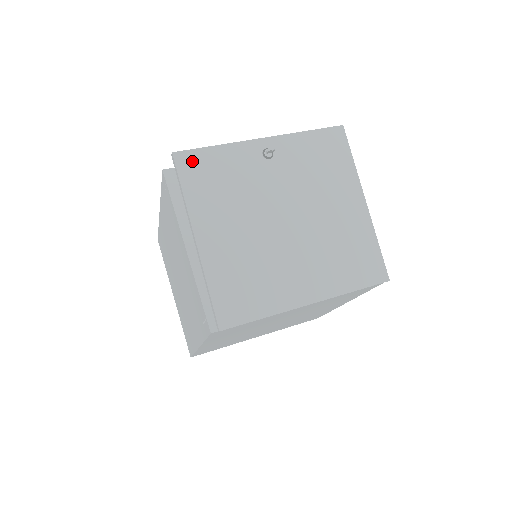
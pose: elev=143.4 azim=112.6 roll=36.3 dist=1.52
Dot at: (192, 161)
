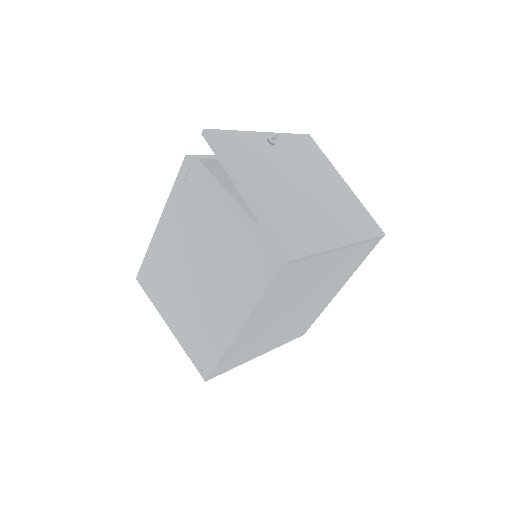
Dot at: (221, 137)
